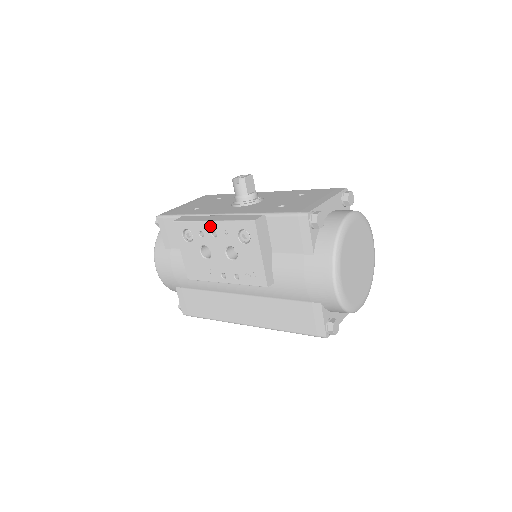
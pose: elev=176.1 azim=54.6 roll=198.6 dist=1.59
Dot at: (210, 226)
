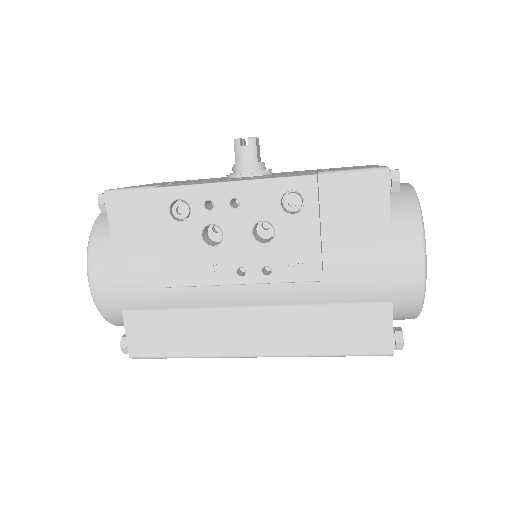
Dot at: (229, 190)
